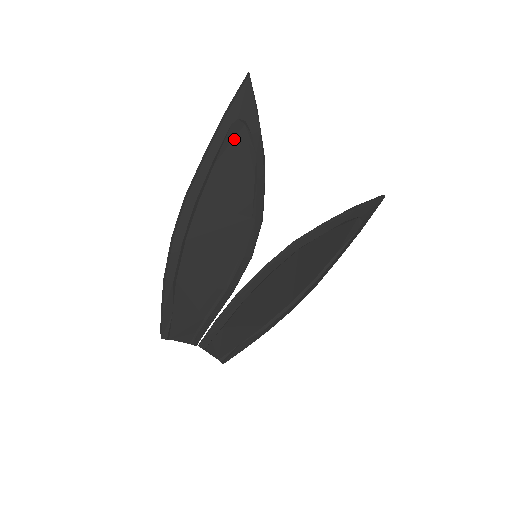
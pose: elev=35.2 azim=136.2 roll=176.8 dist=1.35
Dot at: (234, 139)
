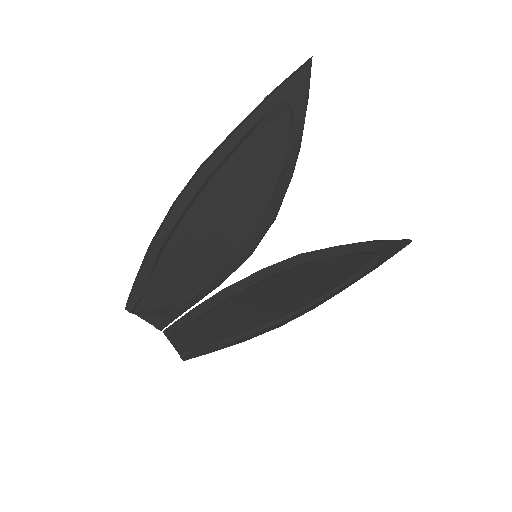
Dot at: (273, 122)
